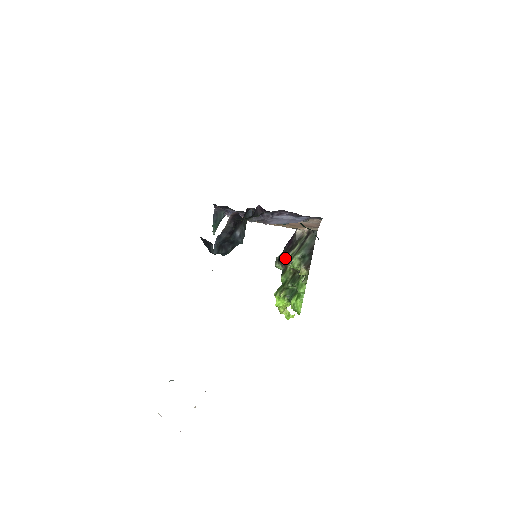
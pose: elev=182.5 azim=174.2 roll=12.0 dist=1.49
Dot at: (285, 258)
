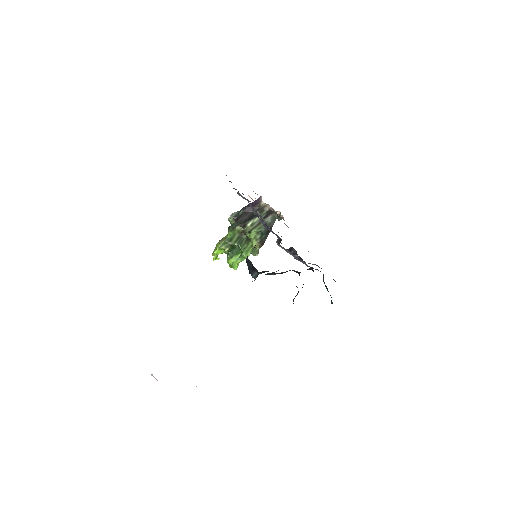
Dot at: (246, 225)
